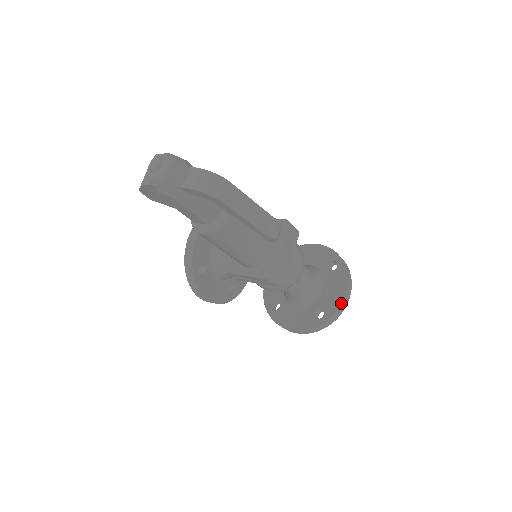
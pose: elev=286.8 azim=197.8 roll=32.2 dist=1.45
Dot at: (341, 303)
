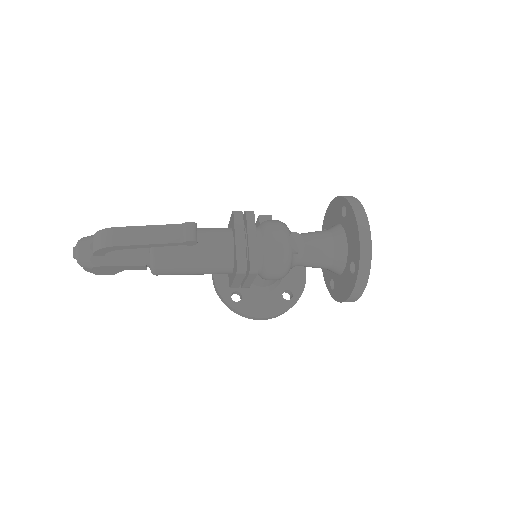
Dot at: (359, 243)
